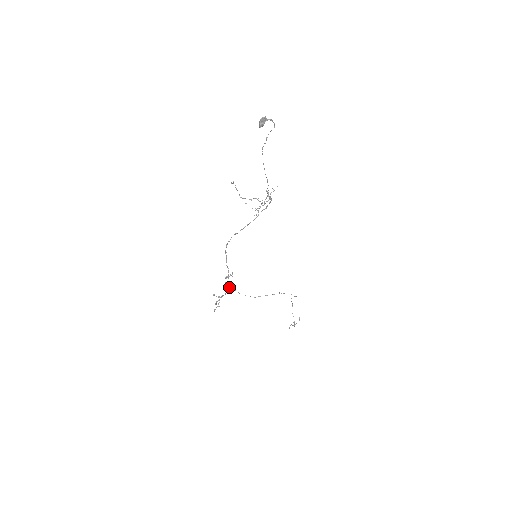
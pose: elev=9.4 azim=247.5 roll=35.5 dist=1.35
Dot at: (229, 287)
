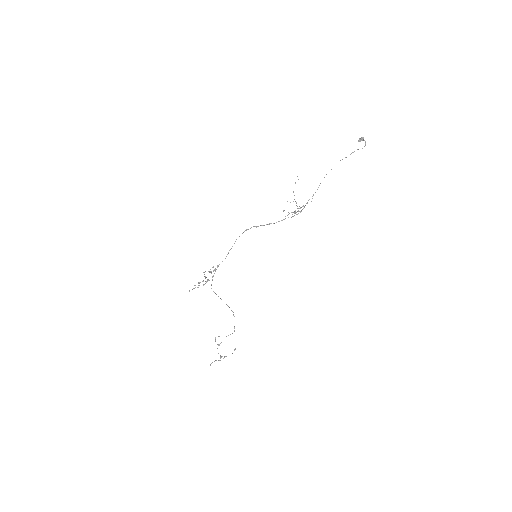
Dot at: (212, 277)
